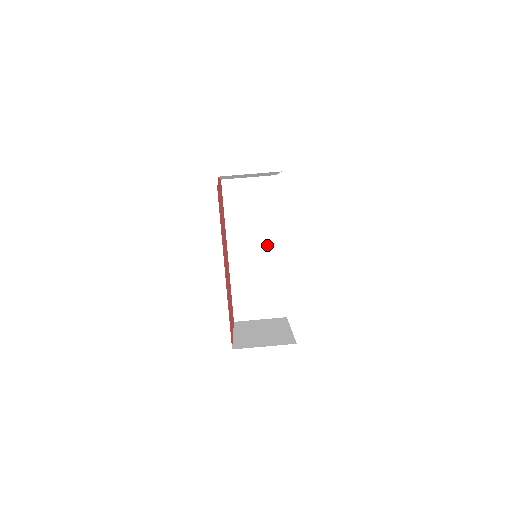
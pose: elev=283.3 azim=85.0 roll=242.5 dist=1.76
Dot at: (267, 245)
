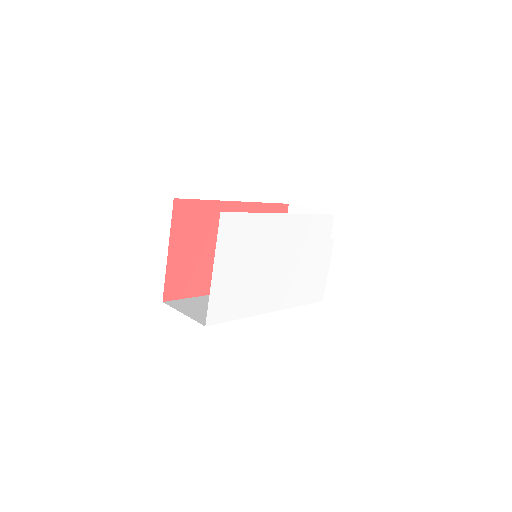
Dot at: occluded
